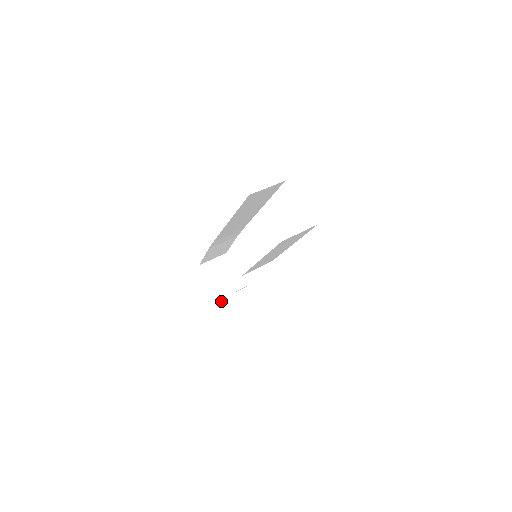
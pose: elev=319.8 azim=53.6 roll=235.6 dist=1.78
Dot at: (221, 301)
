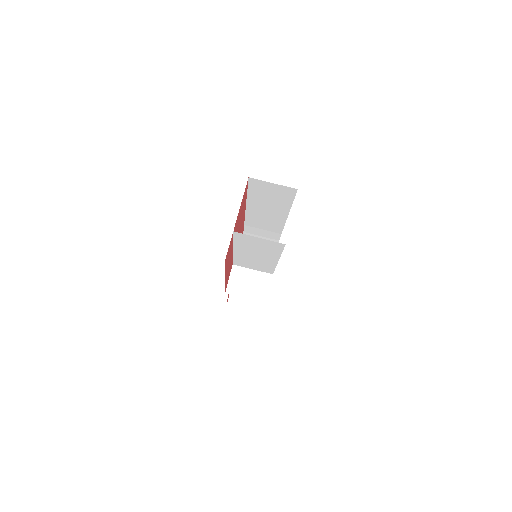
Dot at: occluded
